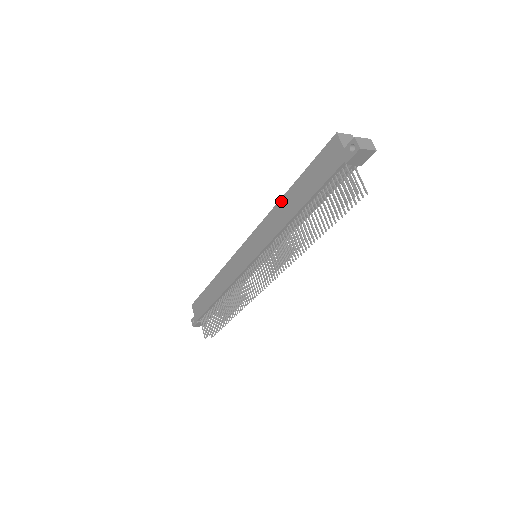
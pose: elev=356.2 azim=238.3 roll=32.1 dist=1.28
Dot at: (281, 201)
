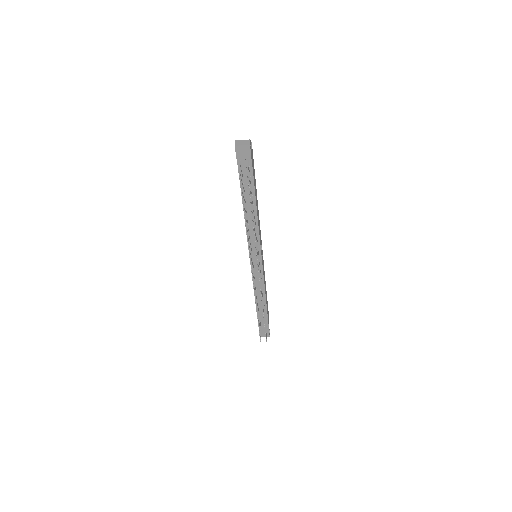
Dot at: occluded
